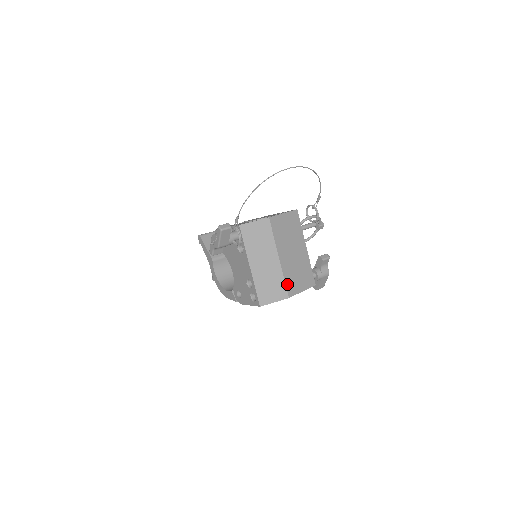
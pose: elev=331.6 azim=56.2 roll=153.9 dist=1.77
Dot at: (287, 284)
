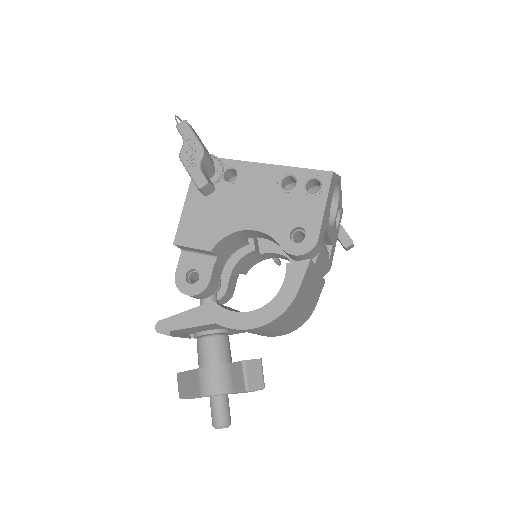
Dot at: occluded
